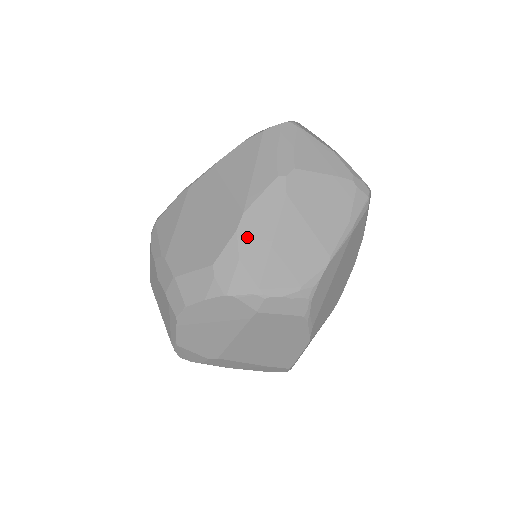
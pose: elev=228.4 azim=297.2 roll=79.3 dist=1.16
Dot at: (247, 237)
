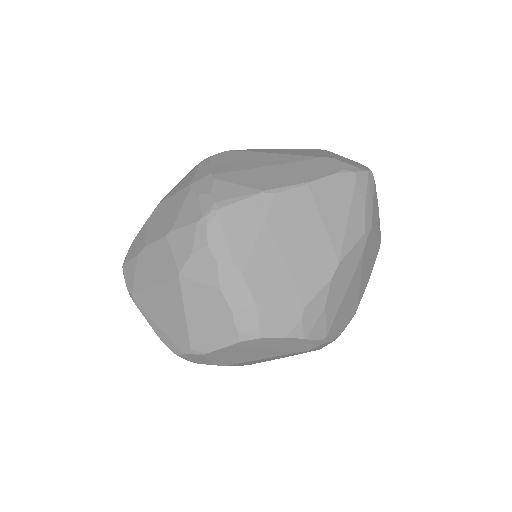
Dot at: (335, 287)
